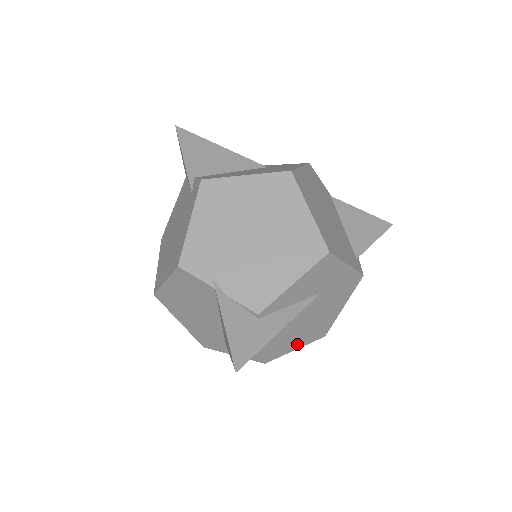
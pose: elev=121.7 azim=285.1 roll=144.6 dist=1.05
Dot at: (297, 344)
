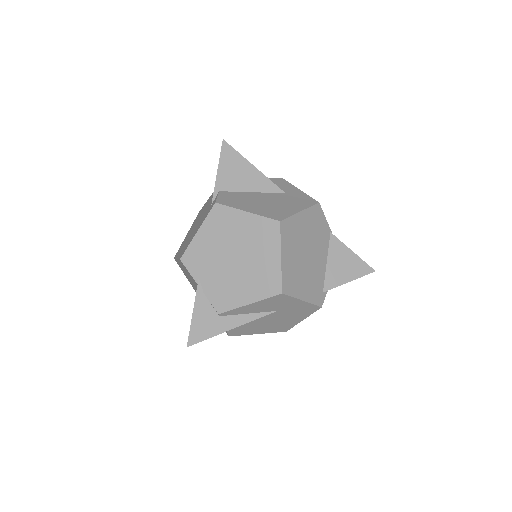
Dot at: (258, 331)
